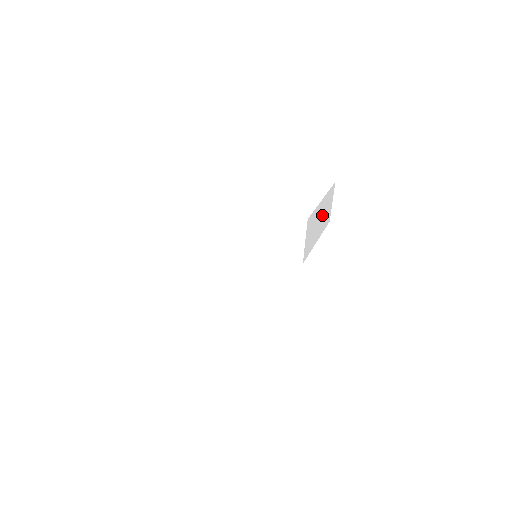
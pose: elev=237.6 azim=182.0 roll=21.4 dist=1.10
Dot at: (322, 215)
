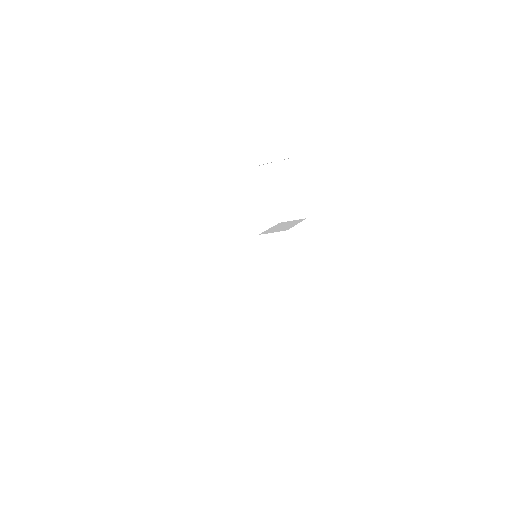
Dot at: occluded
